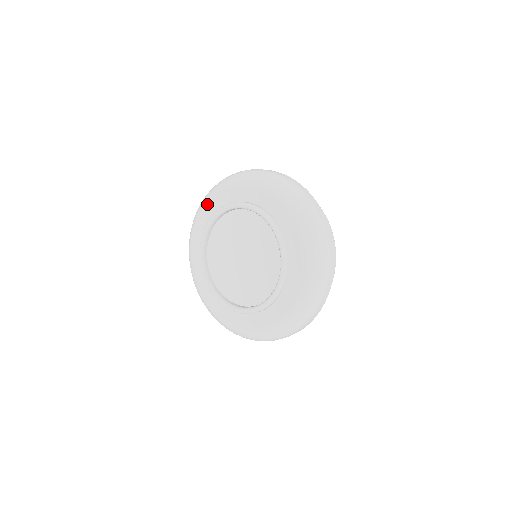
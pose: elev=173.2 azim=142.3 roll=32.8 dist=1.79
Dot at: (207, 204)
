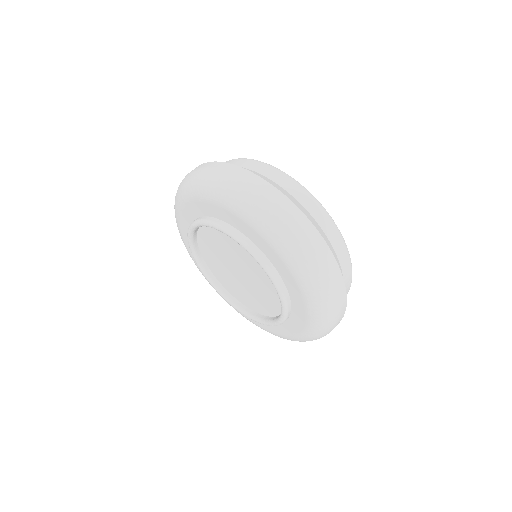
Dot at: (192, 199)
